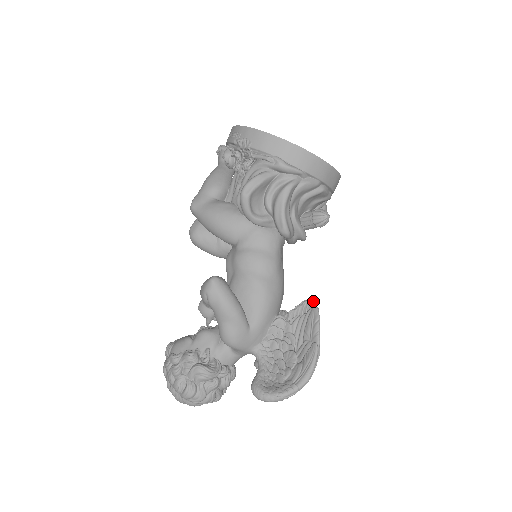
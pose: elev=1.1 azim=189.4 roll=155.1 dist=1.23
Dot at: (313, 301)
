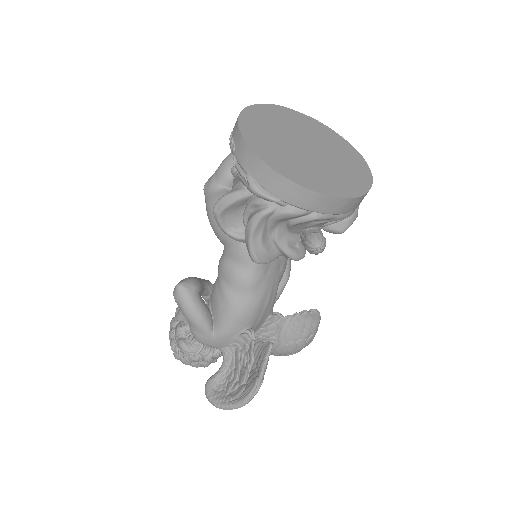
Dot at: (315, 314)
